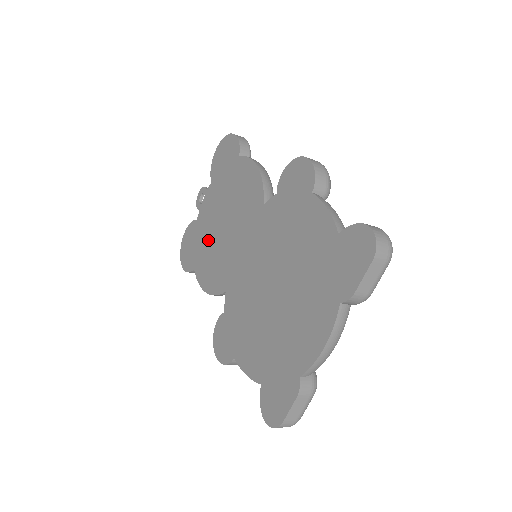
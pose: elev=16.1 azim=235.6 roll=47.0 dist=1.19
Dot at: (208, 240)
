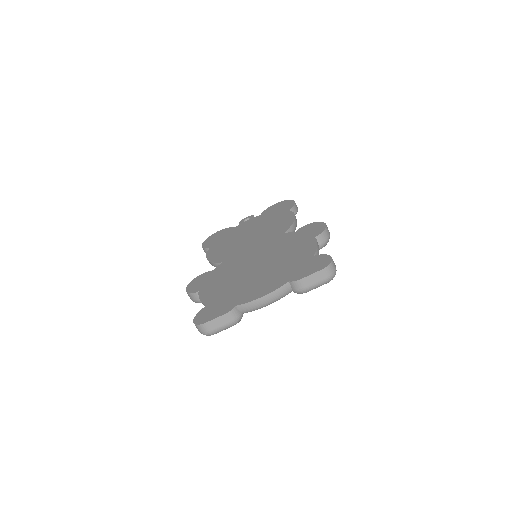
Dot at: (233, 238)
